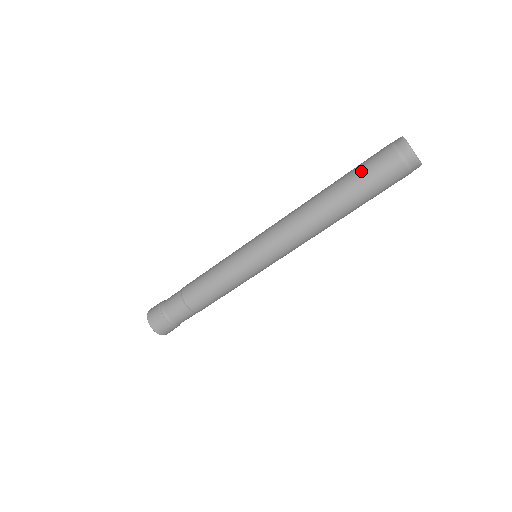
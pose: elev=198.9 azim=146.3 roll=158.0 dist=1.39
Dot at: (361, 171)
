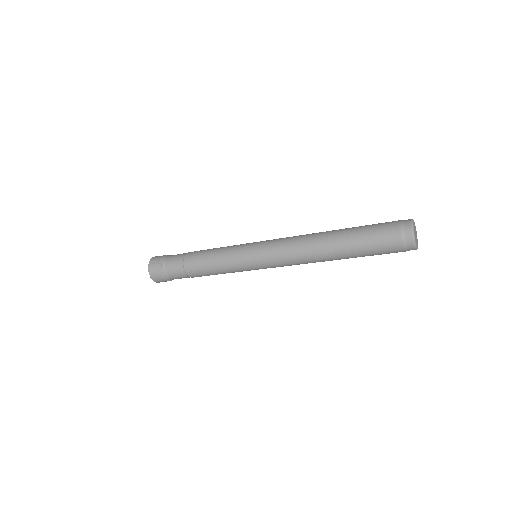
Dot at: (368, 240)
